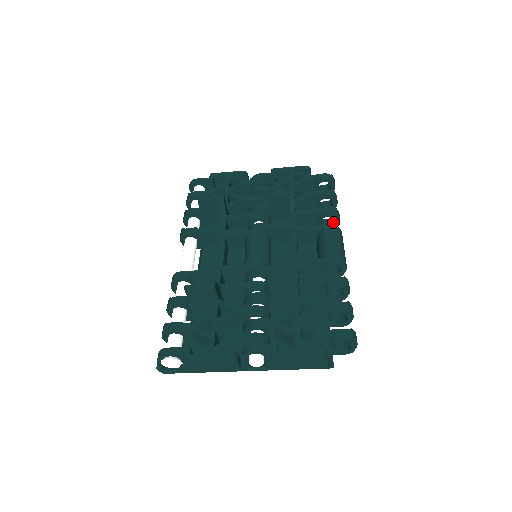
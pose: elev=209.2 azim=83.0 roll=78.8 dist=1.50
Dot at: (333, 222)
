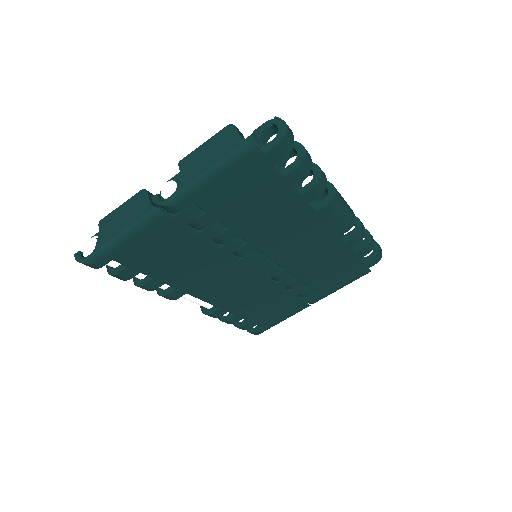
Dot at: (356, 229)
